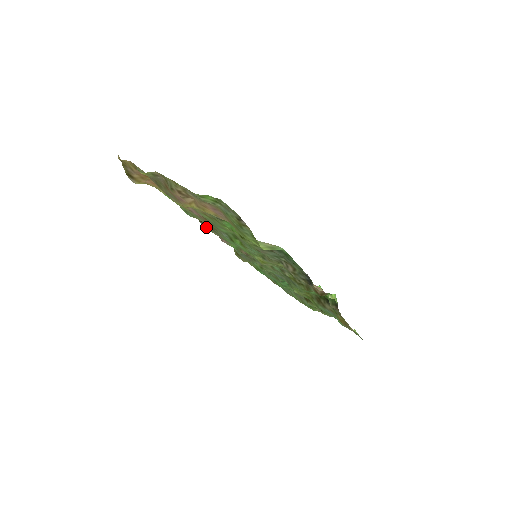
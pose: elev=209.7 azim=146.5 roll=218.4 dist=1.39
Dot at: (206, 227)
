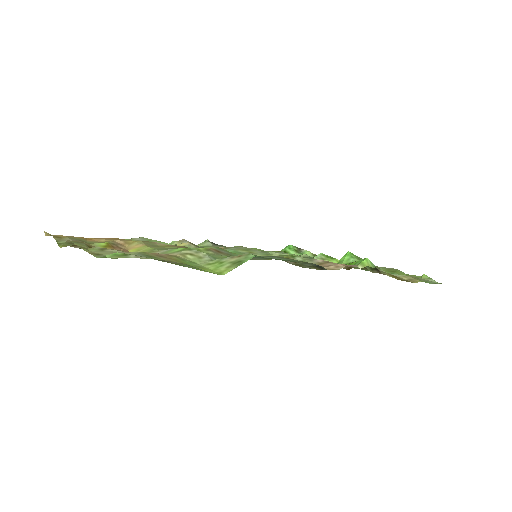
Dot at: occluded
